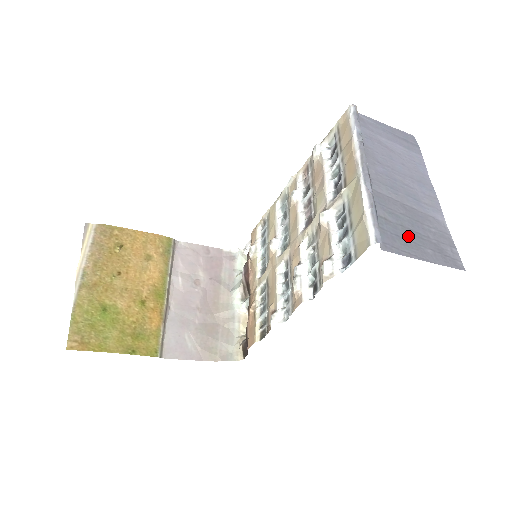
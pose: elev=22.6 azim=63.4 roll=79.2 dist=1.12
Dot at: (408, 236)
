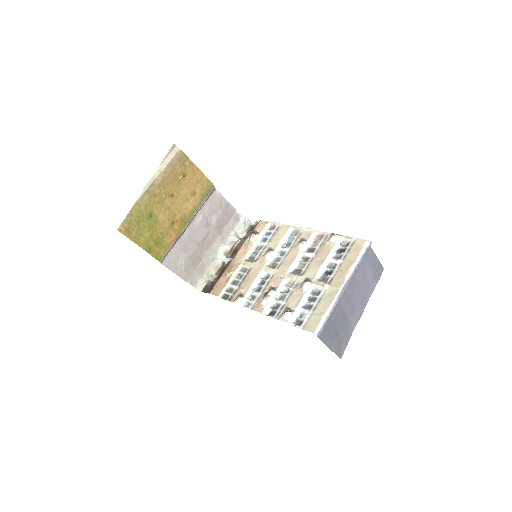
Dot at: (333, 332)
